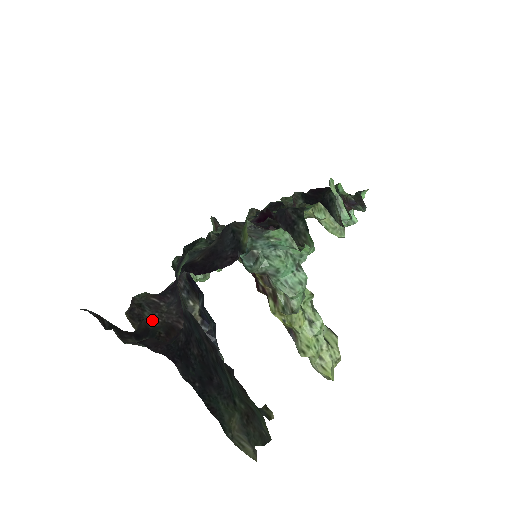
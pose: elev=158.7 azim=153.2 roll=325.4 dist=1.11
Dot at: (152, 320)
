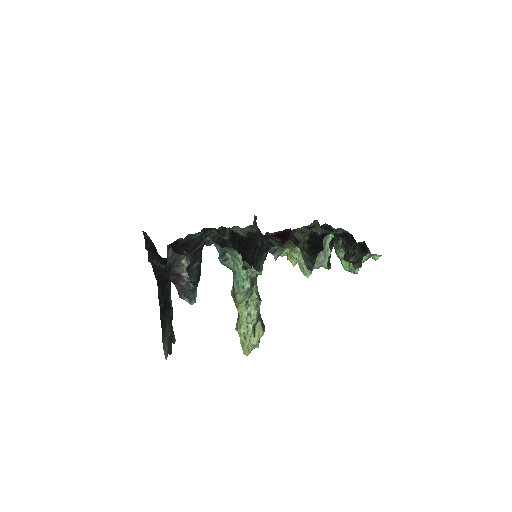
Dot at: occluded
